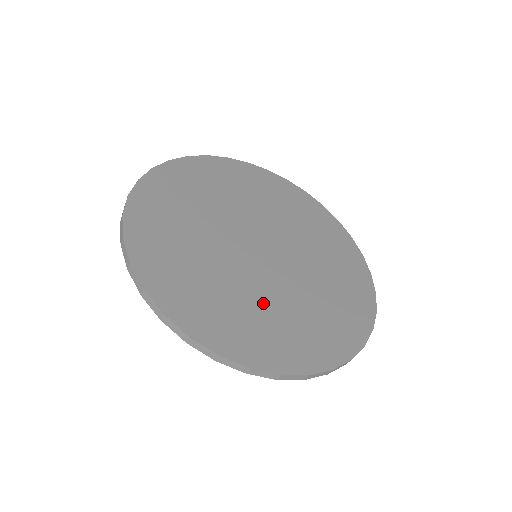
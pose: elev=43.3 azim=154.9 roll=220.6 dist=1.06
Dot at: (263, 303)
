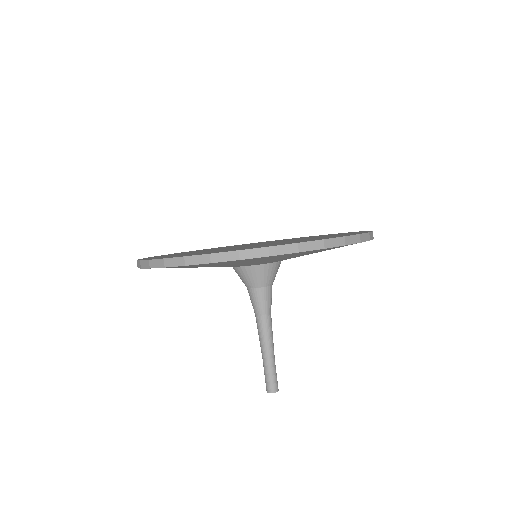
Dot at: occluded
